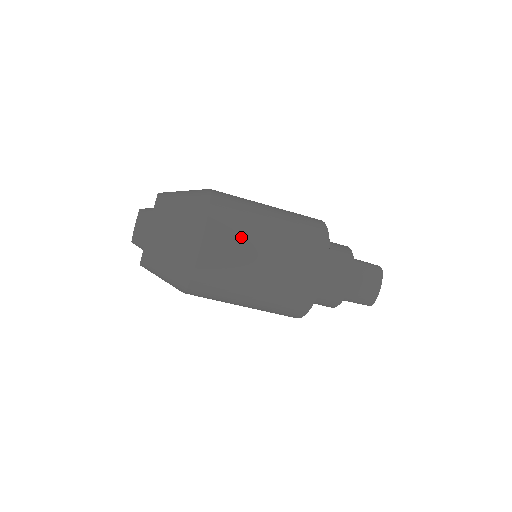
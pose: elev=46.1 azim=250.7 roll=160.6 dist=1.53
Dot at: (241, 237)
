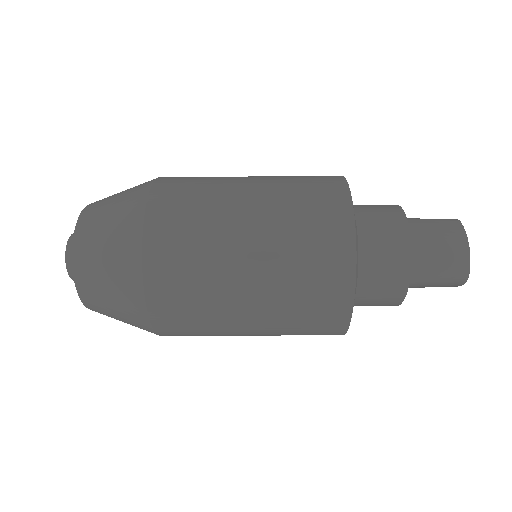
Dot at: (204, 200)
